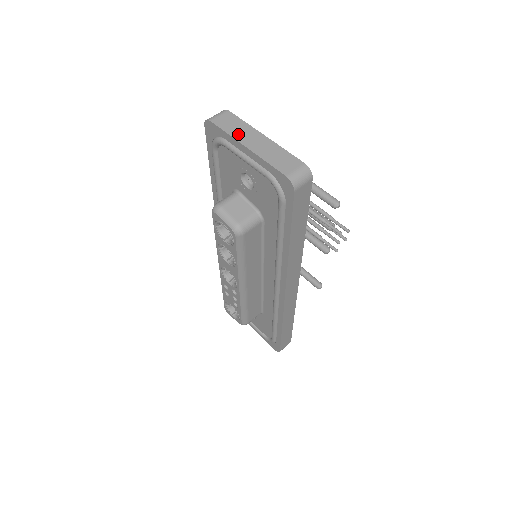
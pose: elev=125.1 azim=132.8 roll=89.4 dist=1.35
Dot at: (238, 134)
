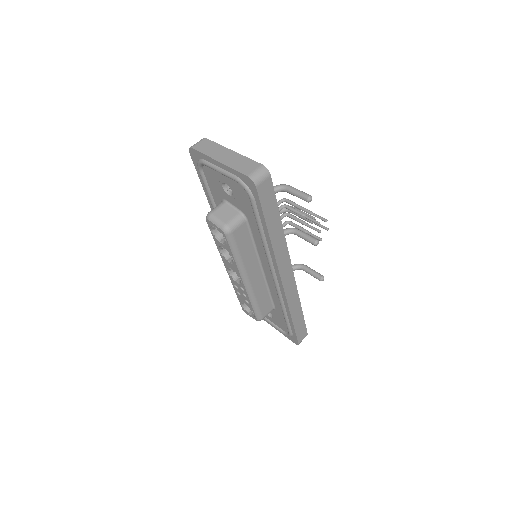
Dot at: (212, 153)
